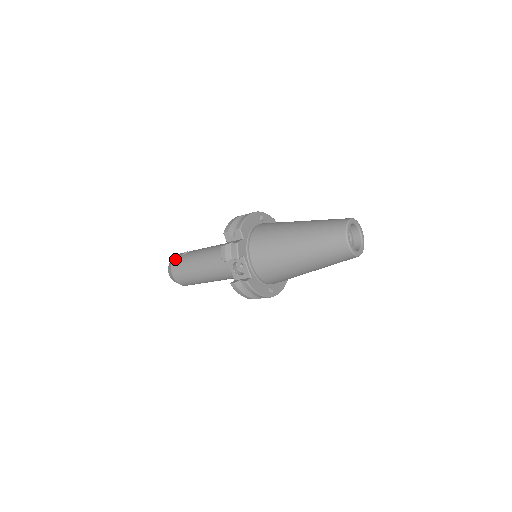
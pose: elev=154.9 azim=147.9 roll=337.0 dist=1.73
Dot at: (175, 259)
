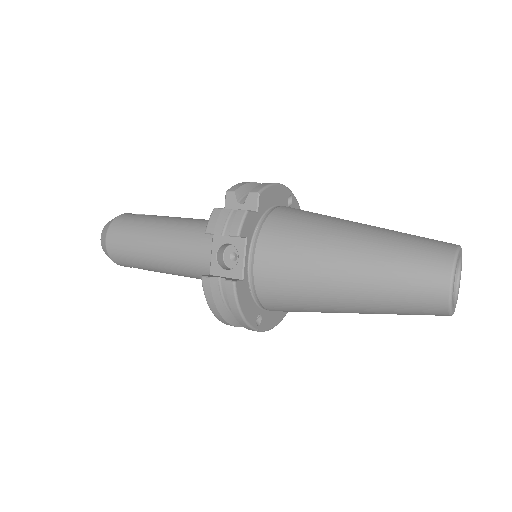
Dot at: (122, 216)
